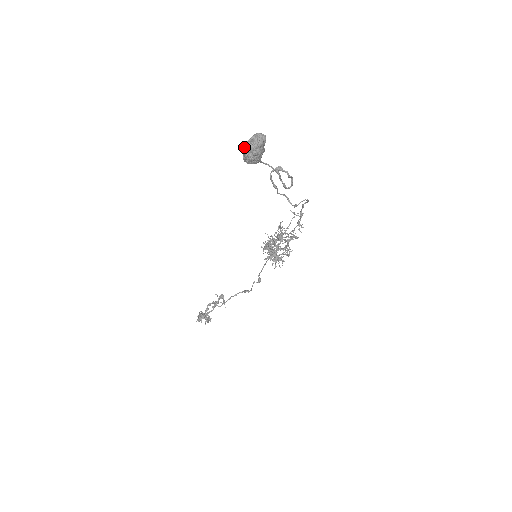
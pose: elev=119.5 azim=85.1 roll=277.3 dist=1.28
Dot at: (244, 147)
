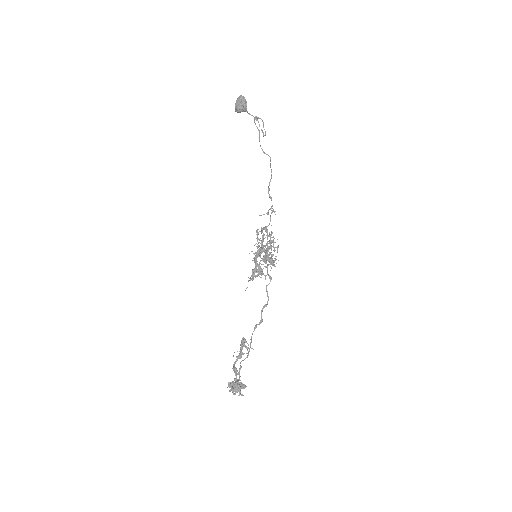
Dot at: (236, 102)
